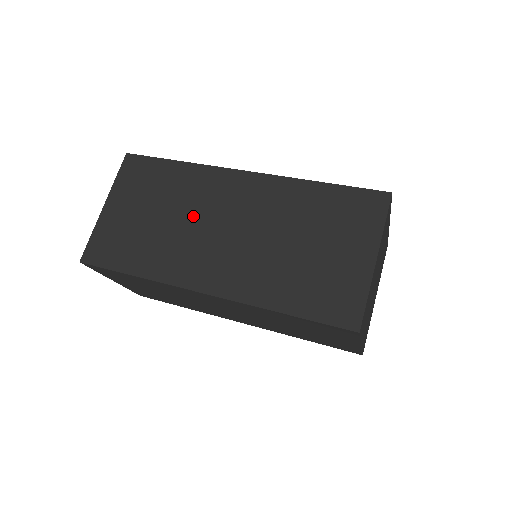
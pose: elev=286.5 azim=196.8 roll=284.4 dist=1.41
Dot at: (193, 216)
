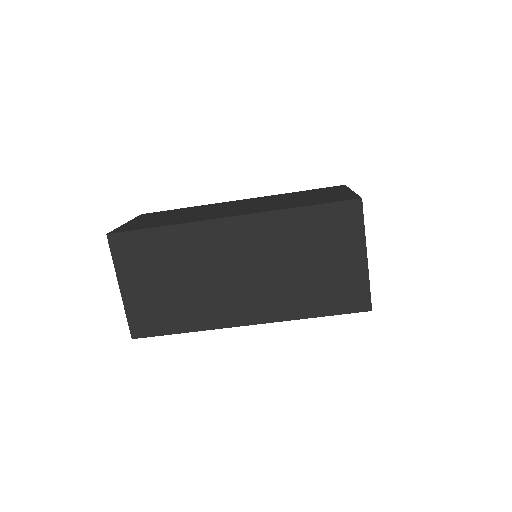
Dot at: (207, 210)
